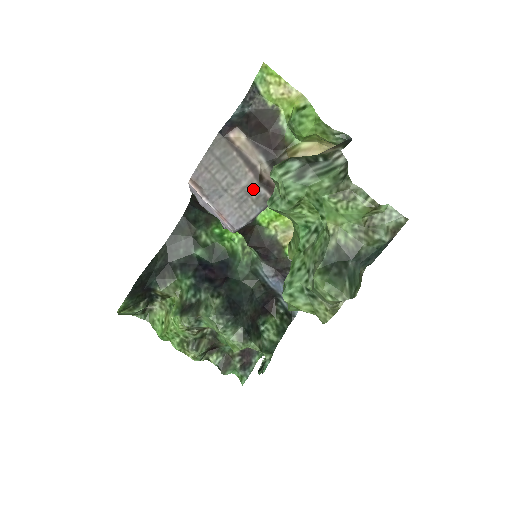
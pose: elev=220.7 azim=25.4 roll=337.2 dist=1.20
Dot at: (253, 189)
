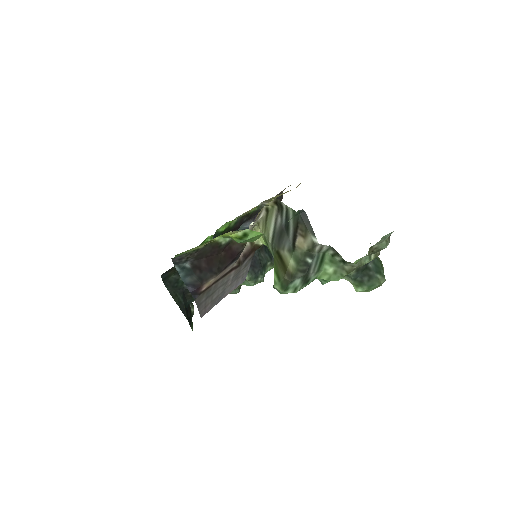
Dot at: (239, 269)
